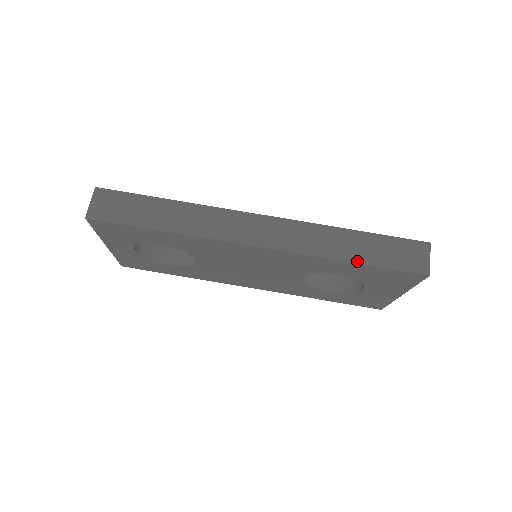
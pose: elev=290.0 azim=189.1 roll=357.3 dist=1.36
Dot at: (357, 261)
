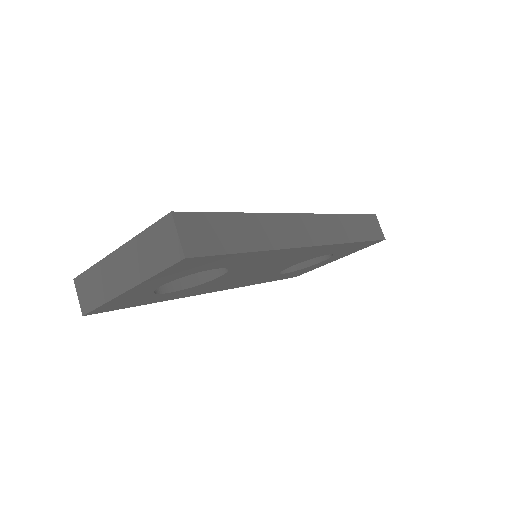
Dot at: (360, 240)
